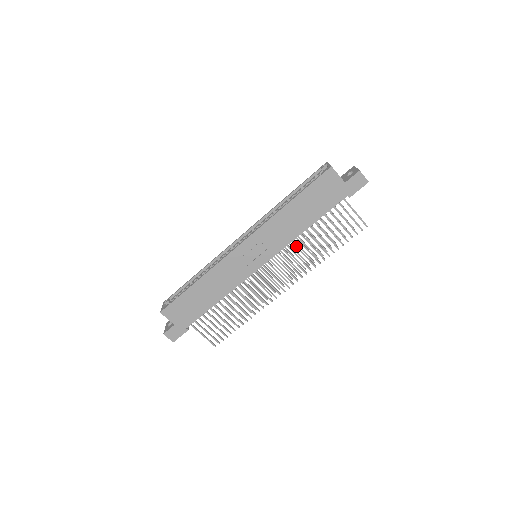
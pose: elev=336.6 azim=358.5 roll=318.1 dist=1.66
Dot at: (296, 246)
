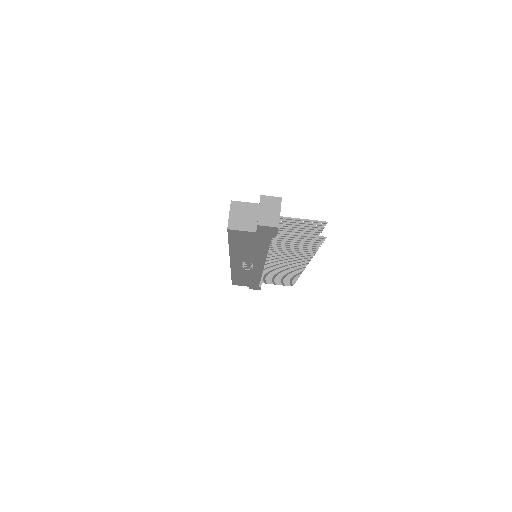
Dot at: (276, 255)
